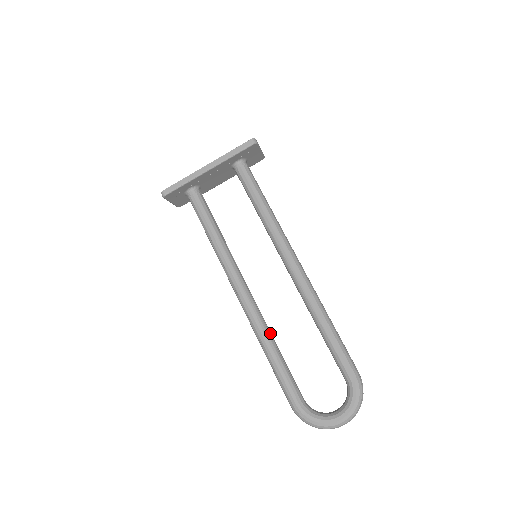
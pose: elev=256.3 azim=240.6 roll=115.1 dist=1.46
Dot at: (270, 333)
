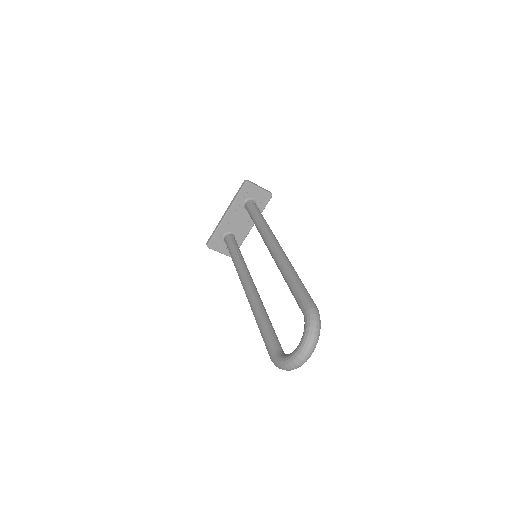
Dot at: (260, 306)
